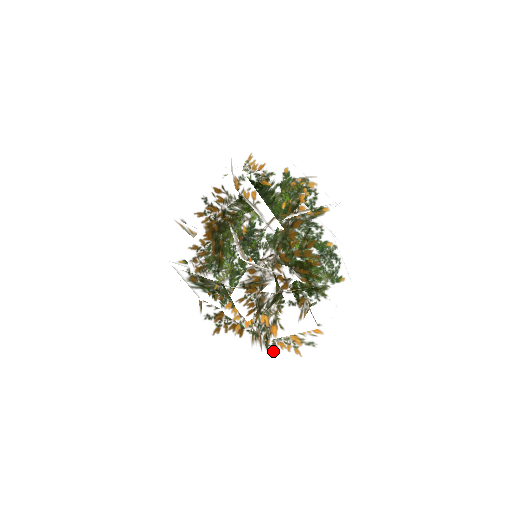
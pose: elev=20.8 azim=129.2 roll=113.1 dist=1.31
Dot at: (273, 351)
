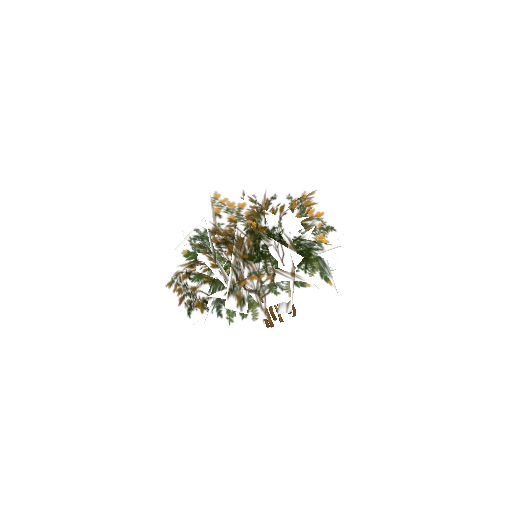
Dot at: (237, 288)
